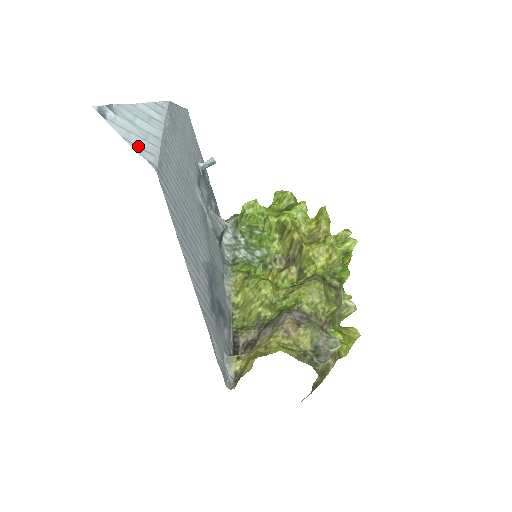
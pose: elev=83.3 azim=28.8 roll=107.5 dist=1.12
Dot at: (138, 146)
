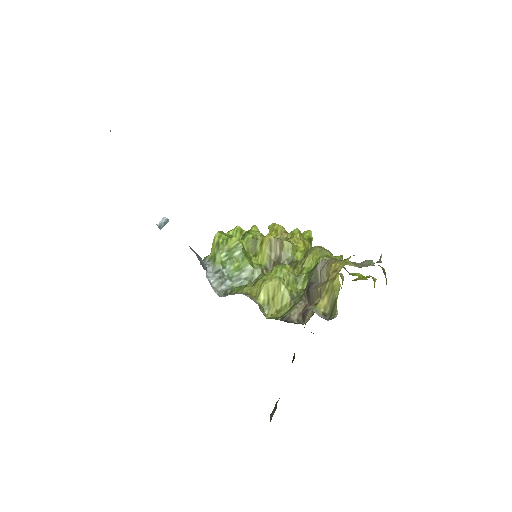
Dot at: occluded
